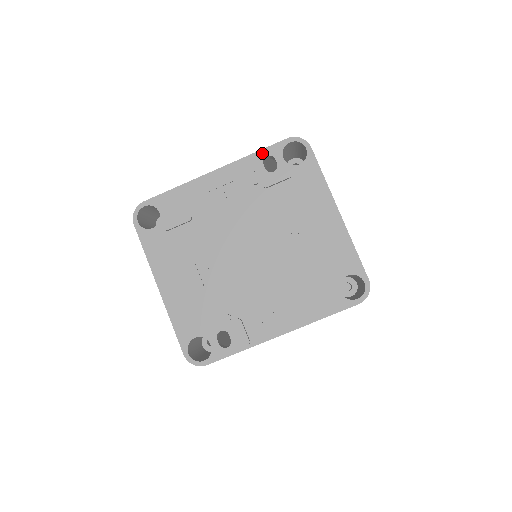
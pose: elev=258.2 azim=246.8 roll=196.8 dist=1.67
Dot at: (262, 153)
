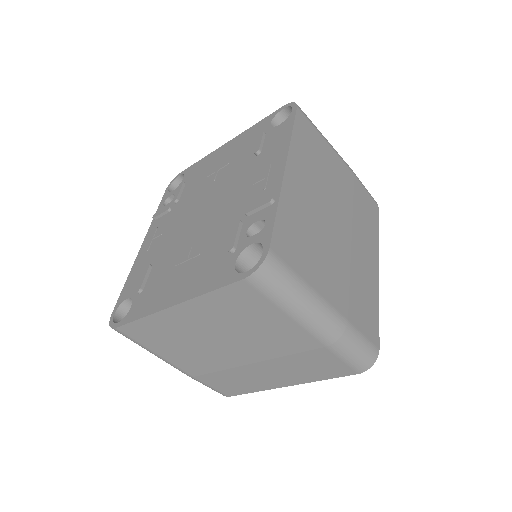
Dot at: (160, 207)
